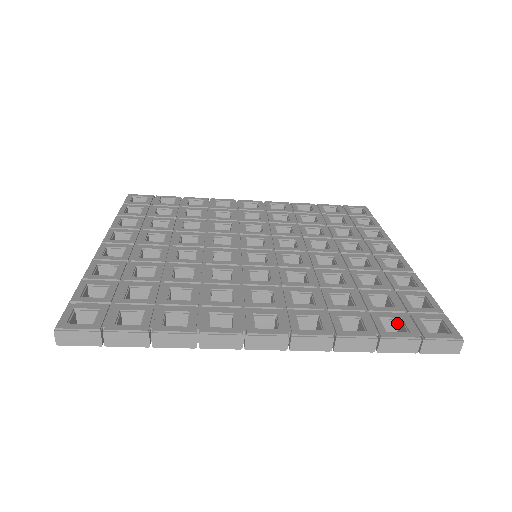
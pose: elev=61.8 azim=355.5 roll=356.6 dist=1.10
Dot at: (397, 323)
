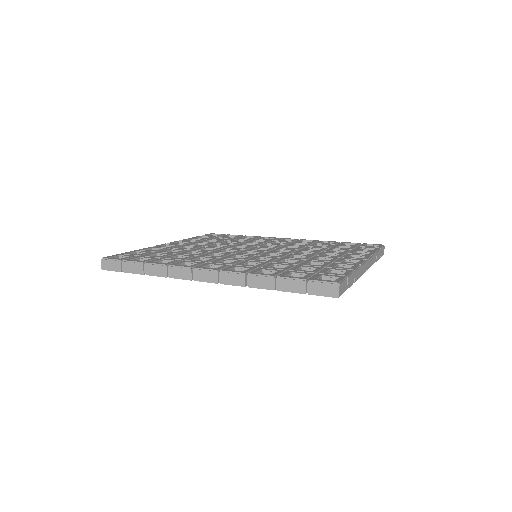
Dot at: occluded
